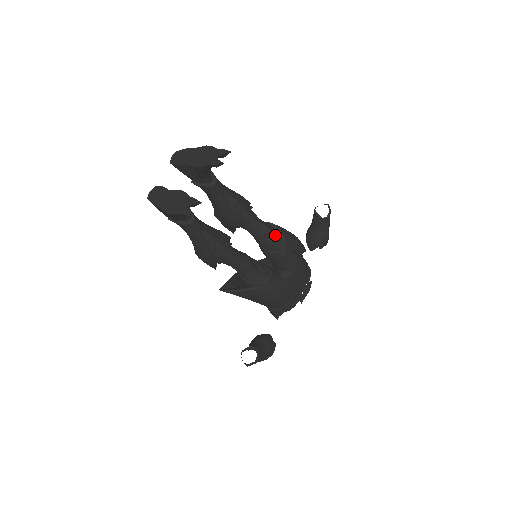
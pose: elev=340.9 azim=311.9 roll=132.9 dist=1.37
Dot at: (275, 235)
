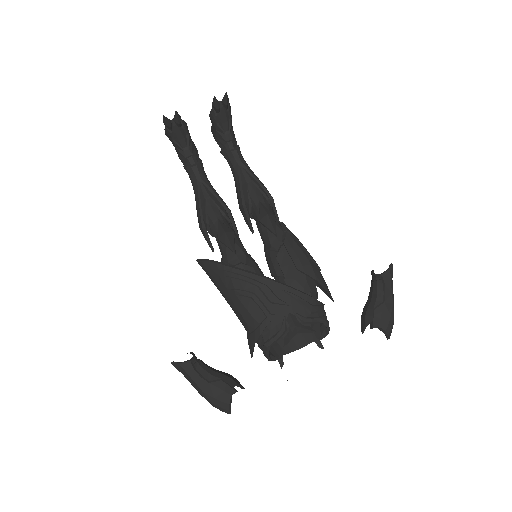
Dot at: (274, 227)
